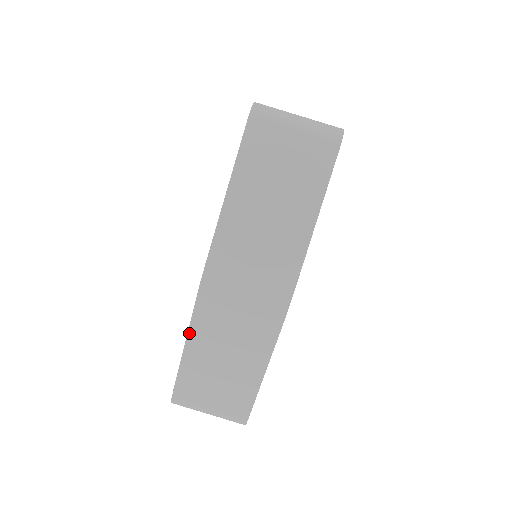
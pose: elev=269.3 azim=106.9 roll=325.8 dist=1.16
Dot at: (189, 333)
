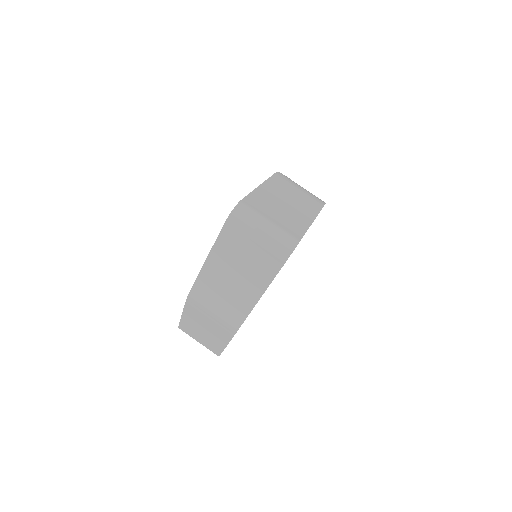
Dot at: (184, 311)
